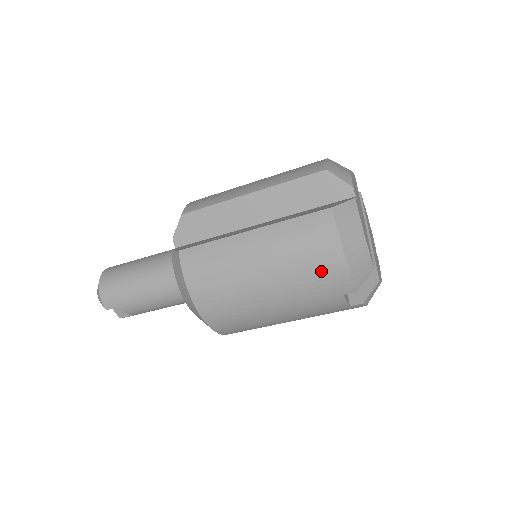
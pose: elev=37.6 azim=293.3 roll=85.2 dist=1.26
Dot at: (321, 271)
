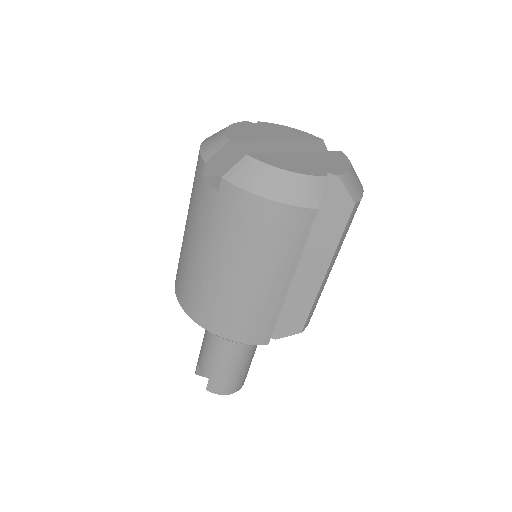
Dot at: occluded
